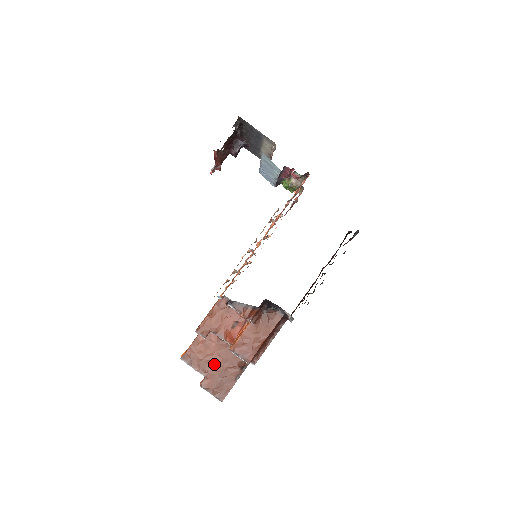
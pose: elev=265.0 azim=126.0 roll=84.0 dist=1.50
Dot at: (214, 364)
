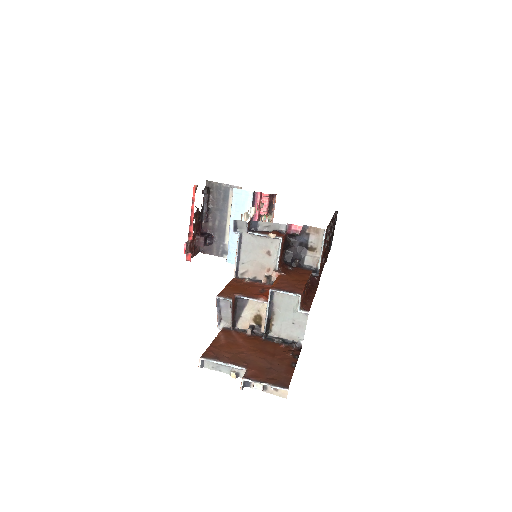
Dot at: (252, 356)
